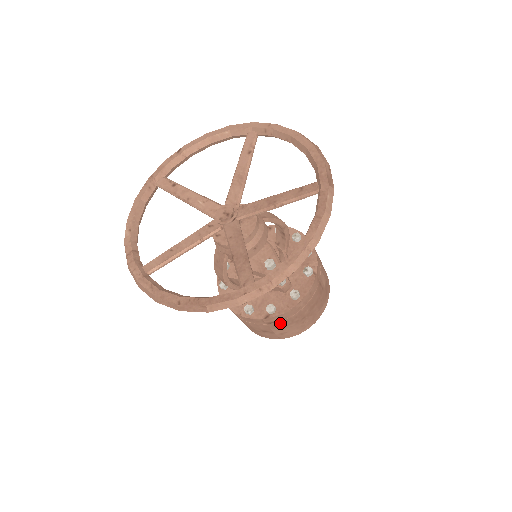
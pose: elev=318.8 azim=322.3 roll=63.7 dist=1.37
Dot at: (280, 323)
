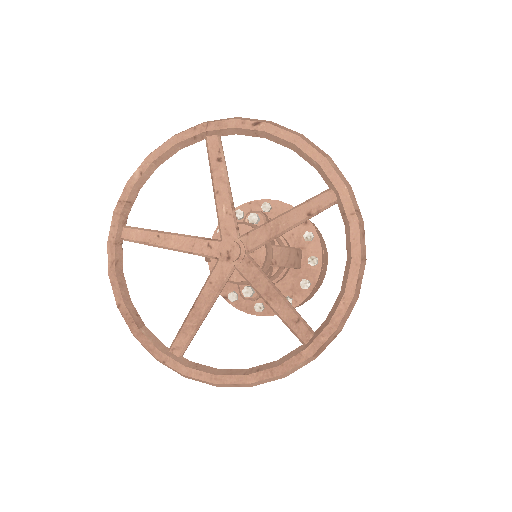
Dot at: occluded
